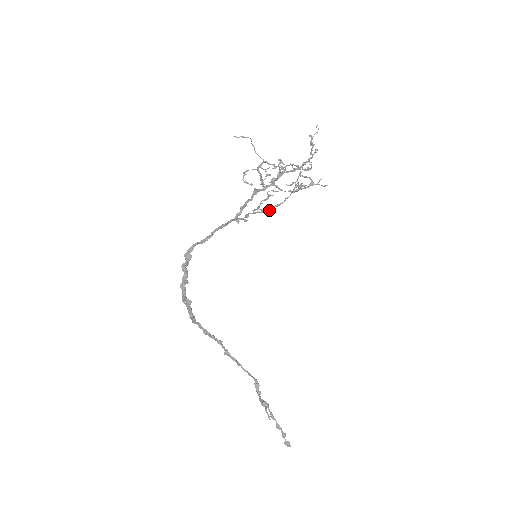
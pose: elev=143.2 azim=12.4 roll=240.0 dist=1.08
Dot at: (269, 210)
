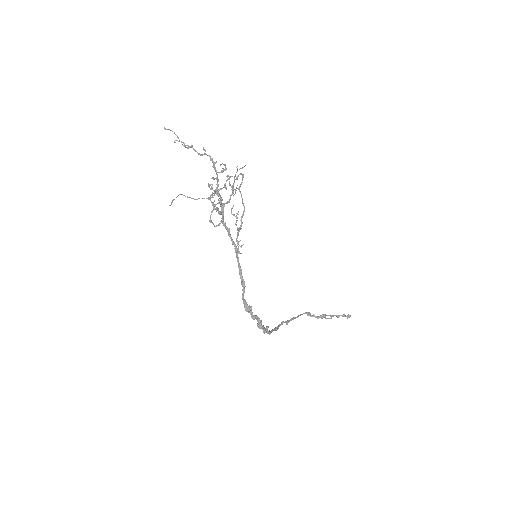
Dot at: (242, 223)
